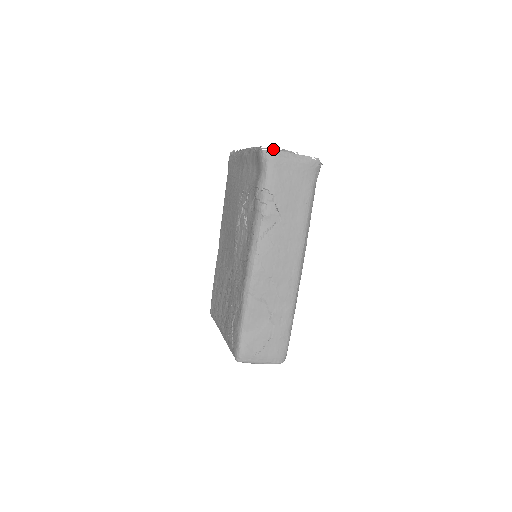
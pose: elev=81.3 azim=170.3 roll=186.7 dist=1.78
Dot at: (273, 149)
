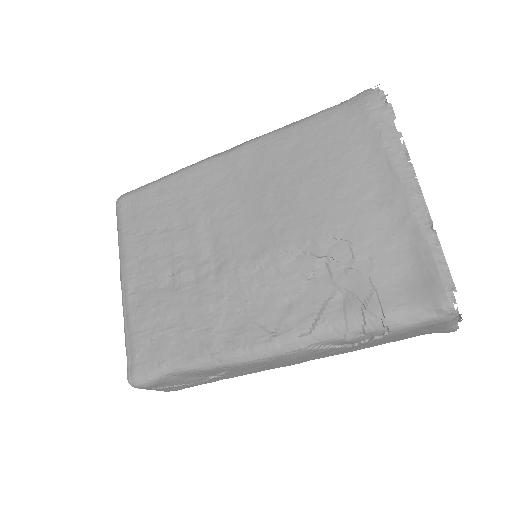
Dot at: occluded
